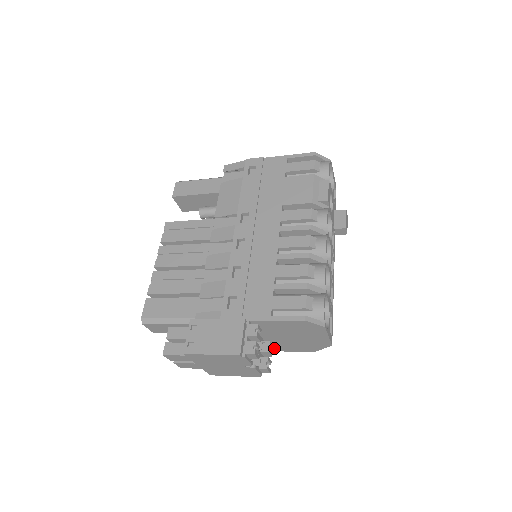
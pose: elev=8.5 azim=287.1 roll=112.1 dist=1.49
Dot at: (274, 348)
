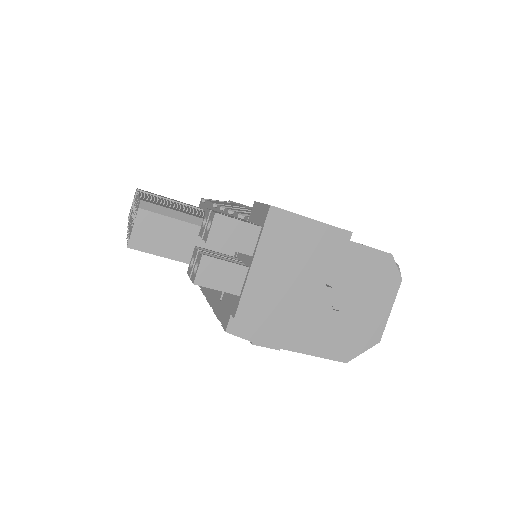
Dot at: (300, 339)
